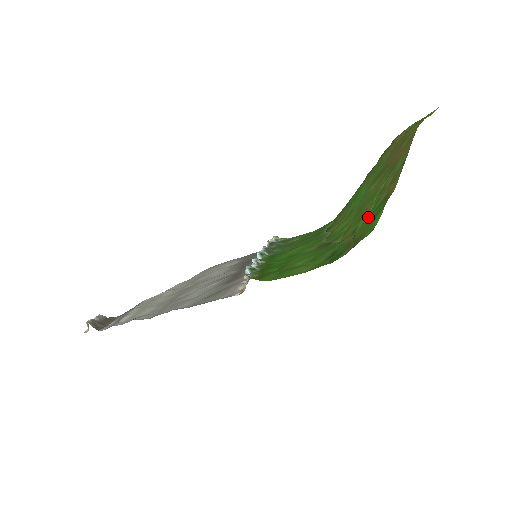
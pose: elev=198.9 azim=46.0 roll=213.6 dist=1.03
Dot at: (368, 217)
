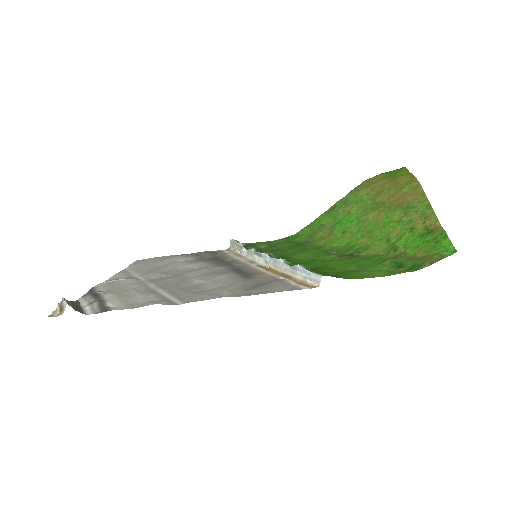
Dot at: (412, 241)
